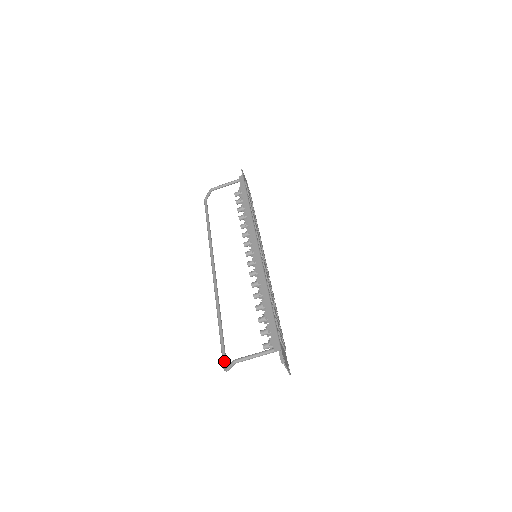
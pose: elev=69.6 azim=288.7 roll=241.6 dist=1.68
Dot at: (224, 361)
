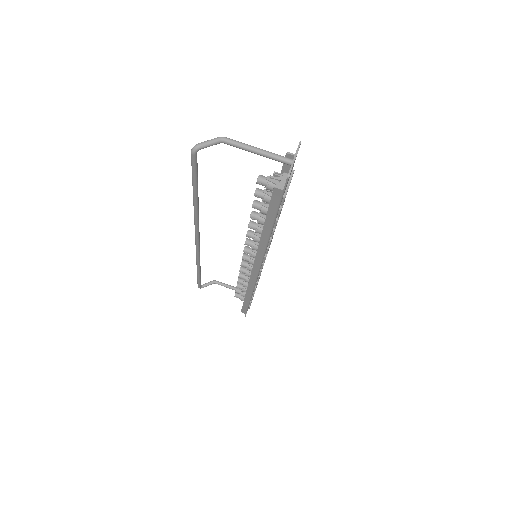
Dot at: (196, 155)
